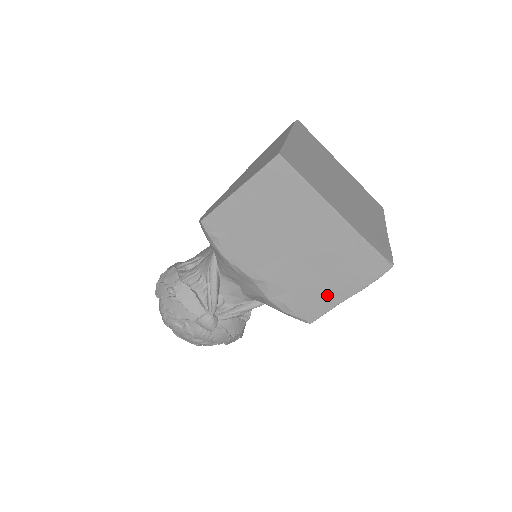
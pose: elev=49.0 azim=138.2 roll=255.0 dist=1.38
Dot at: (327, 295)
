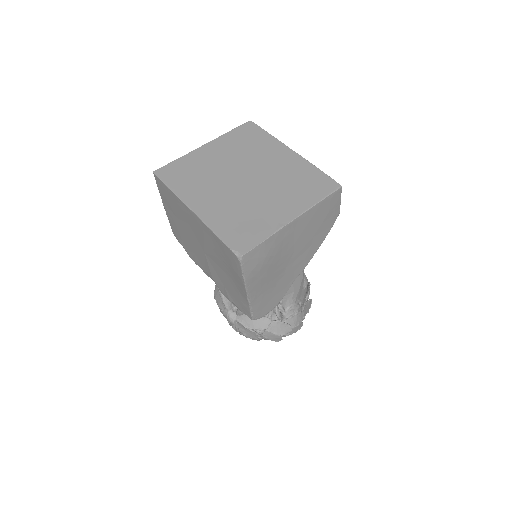
Dot at: (238, 290)
